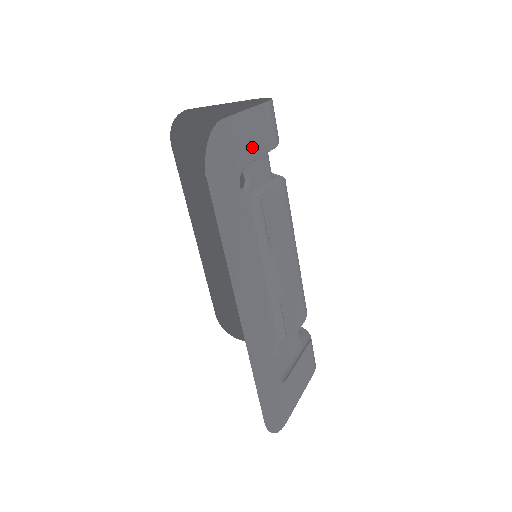
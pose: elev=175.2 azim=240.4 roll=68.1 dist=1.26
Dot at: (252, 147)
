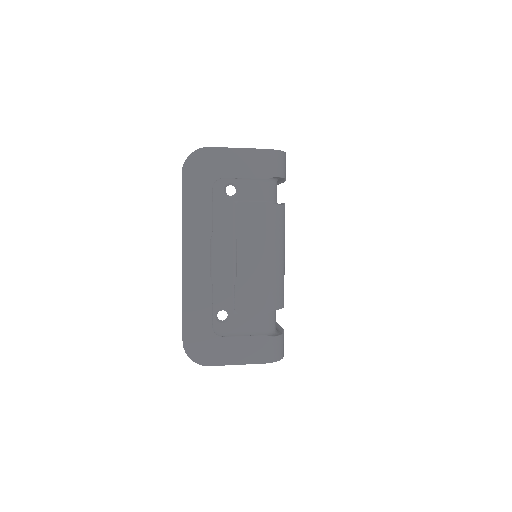
Dot at: (235, 170)
